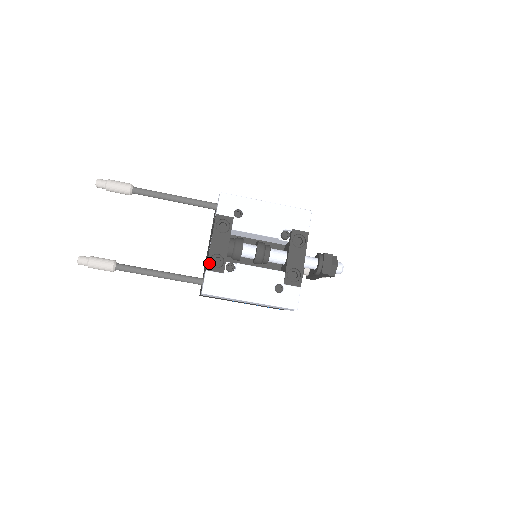
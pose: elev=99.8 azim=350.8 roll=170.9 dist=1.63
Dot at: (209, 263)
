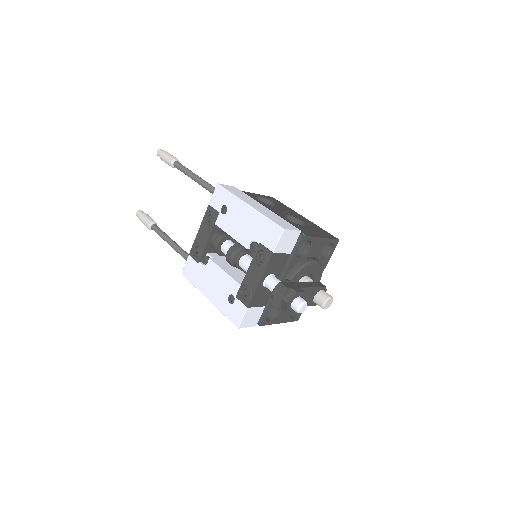
Dot at: (192, 249)
